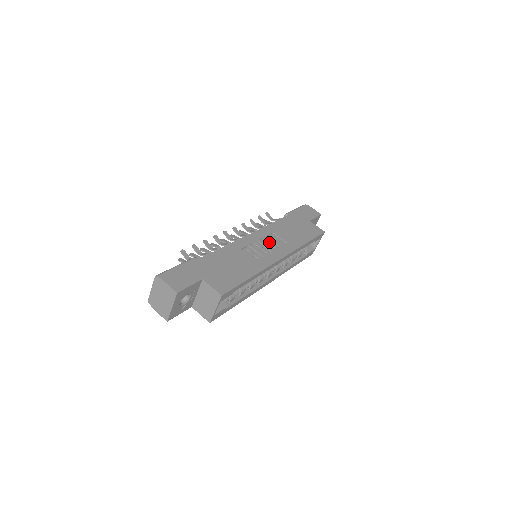
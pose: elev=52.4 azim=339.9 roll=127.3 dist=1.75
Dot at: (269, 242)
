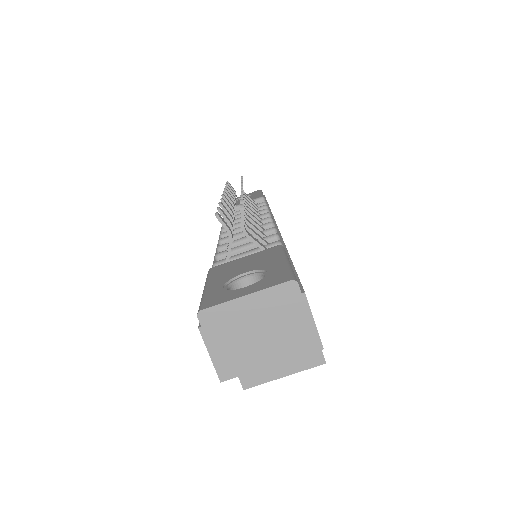
Dot at: occluded
